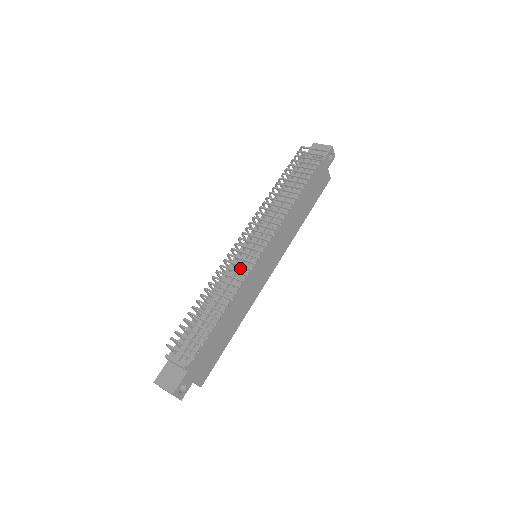
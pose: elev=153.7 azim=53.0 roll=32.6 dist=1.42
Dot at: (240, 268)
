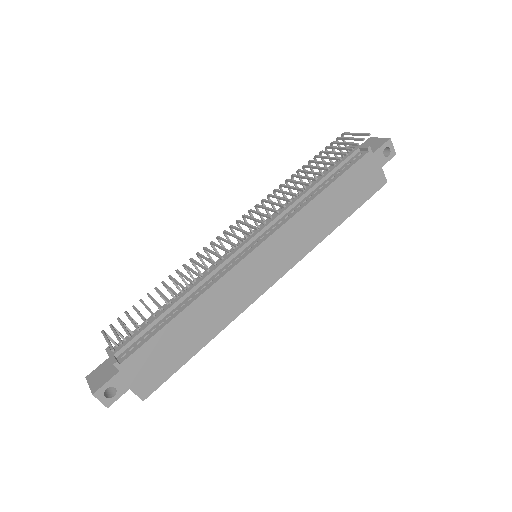
Dot at: (226, 263)
